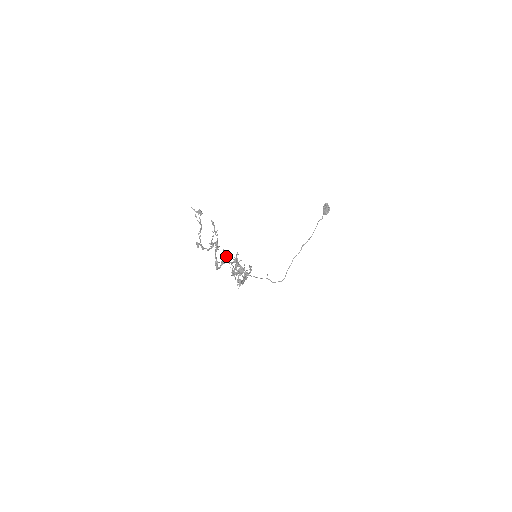
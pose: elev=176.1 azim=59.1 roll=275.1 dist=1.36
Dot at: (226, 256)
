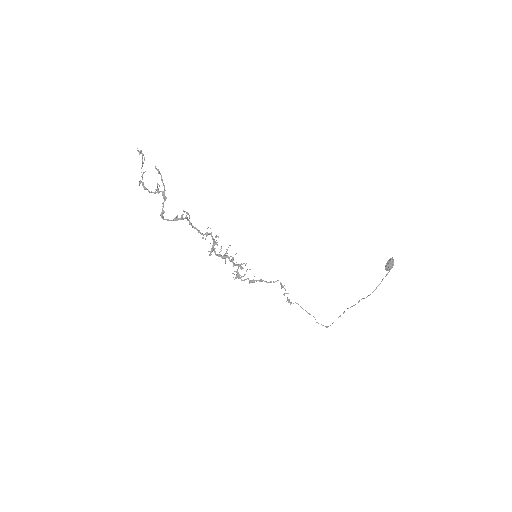
Dot at: (185, 217)
